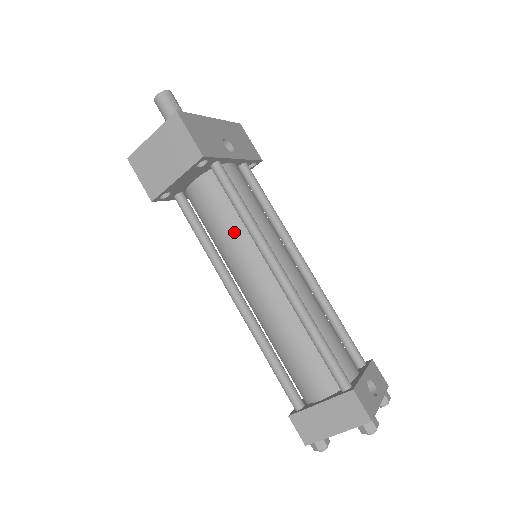
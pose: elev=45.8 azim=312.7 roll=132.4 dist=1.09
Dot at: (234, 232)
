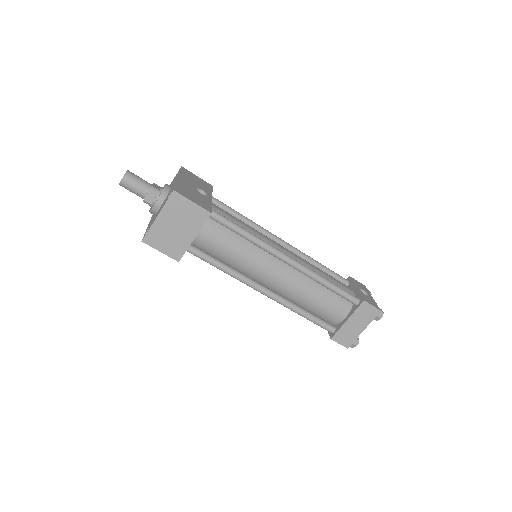
Dot at: (244, 250)
